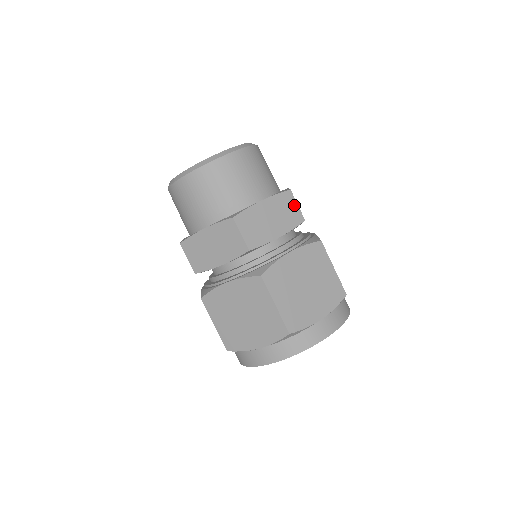
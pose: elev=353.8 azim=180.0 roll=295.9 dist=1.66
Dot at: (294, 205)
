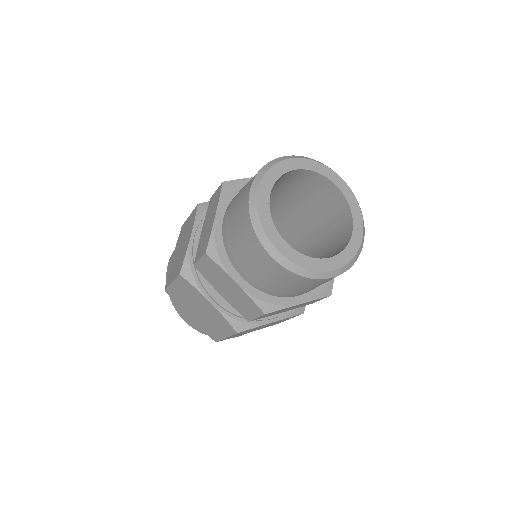
Dot at: (319, 300)
